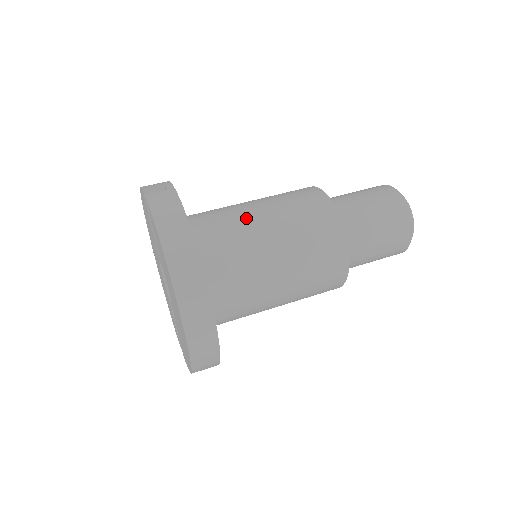
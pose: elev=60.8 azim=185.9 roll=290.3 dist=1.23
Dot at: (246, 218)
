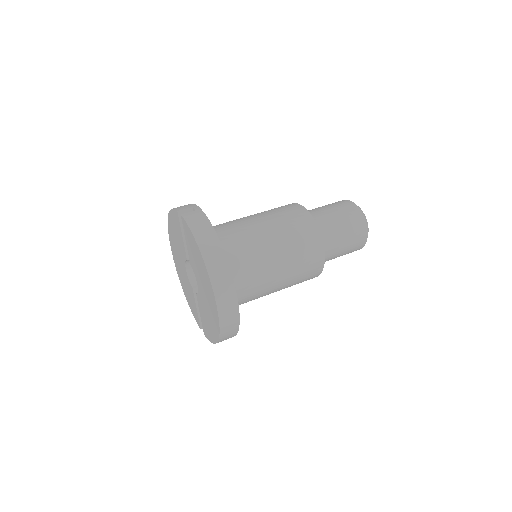
Dot at: (251, 228)
